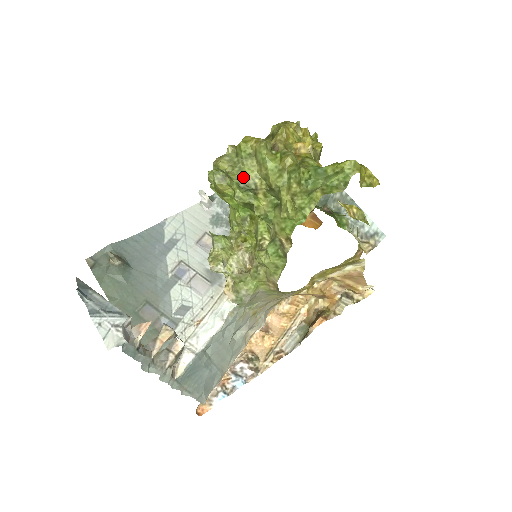
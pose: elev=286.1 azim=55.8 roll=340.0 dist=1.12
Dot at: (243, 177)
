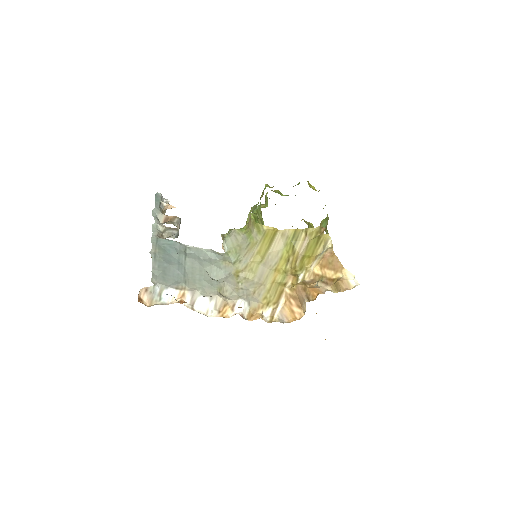
Dot at: occluded
